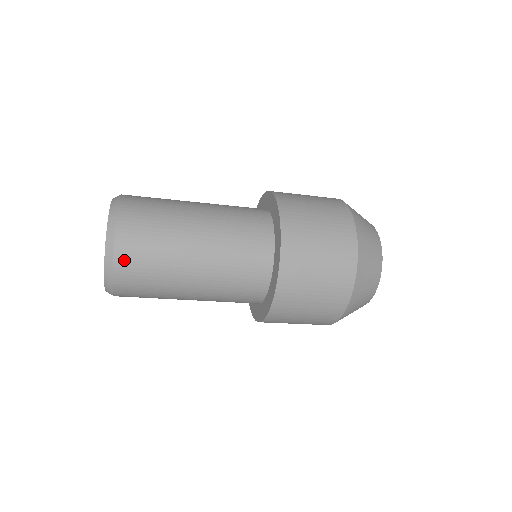
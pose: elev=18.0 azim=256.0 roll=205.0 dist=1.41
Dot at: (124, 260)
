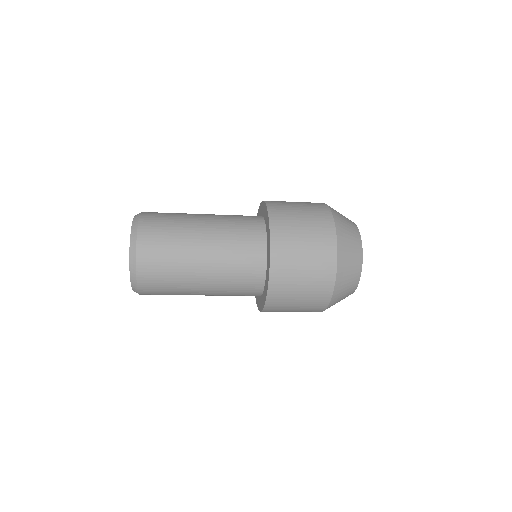
Dot at: (145, 252)
